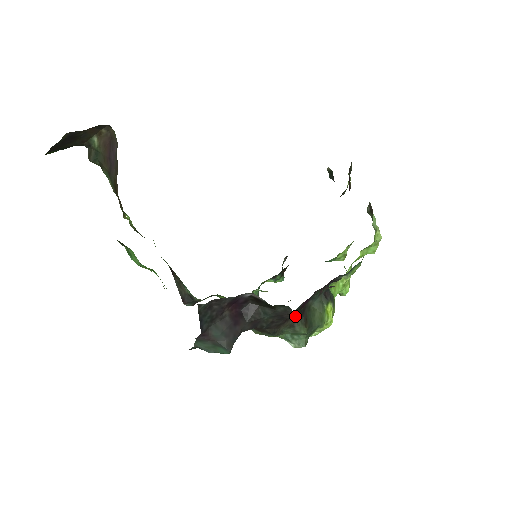
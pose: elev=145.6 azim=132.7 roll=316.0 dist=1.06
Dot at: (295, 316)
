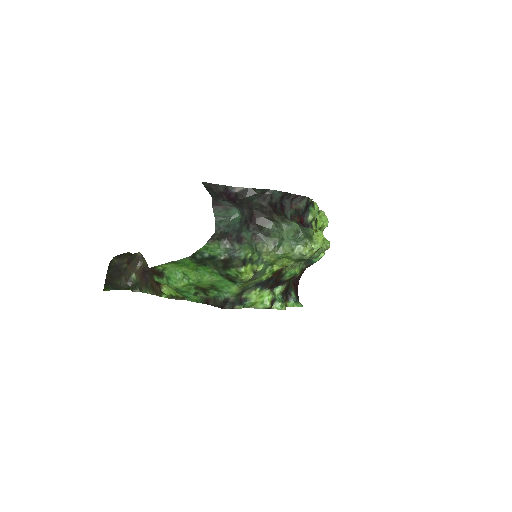
Dot at: (271, 193)
